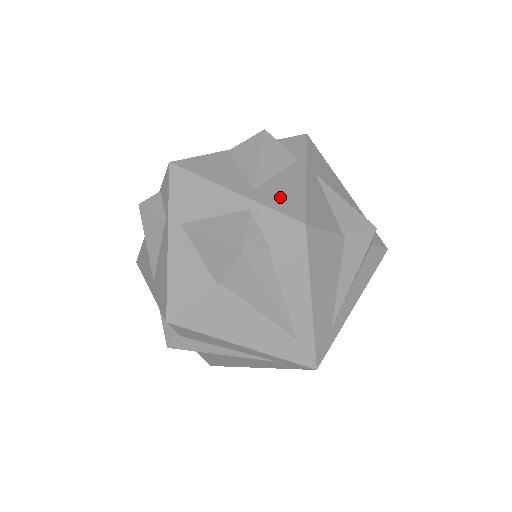
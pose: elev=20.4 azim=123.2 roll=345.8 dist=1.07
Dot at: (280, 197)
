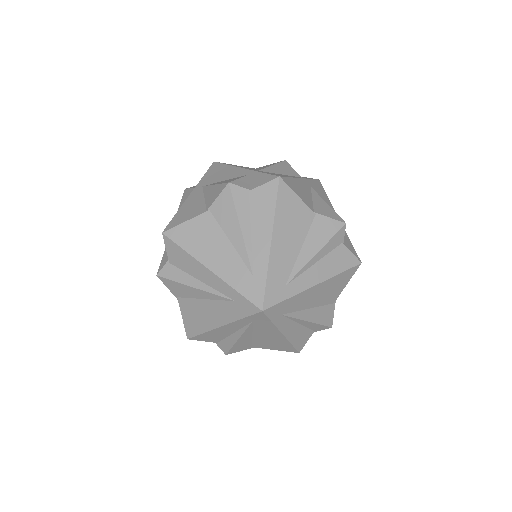
Dot at: occluded
